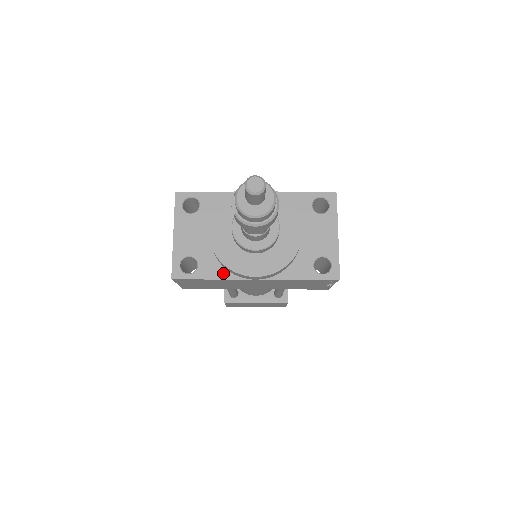
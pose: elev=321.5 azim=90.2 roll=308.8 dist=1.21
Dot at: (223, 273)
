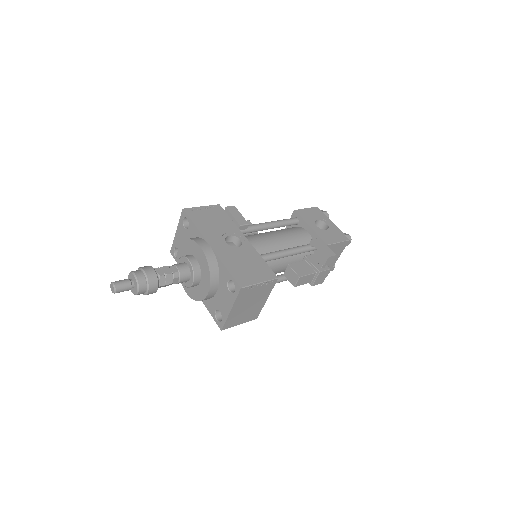
Dot at: occluded
